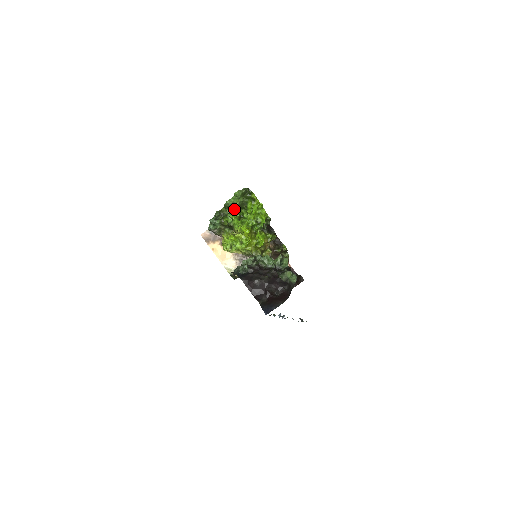
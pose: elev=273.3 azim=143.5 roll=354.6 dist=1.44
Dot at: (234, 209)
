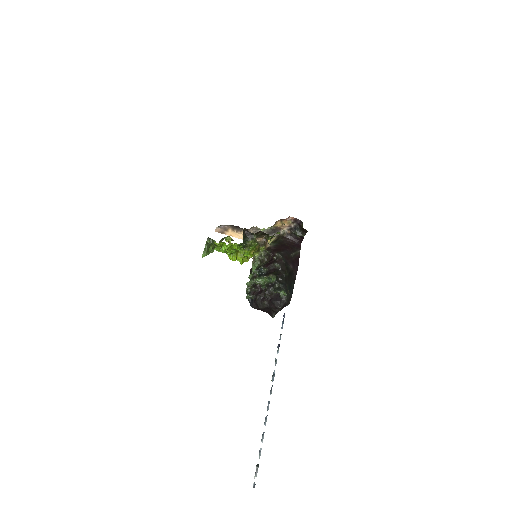
Dot at: occluded
